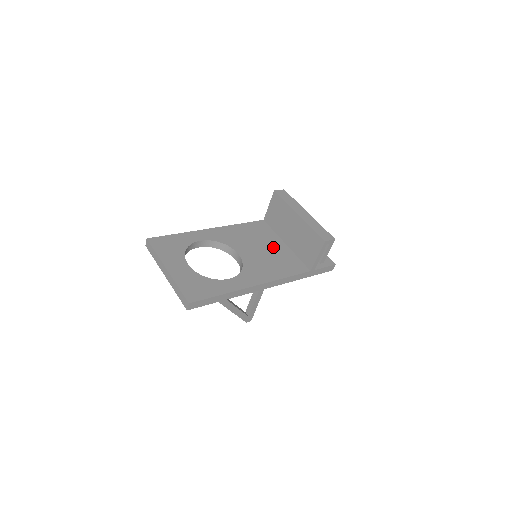
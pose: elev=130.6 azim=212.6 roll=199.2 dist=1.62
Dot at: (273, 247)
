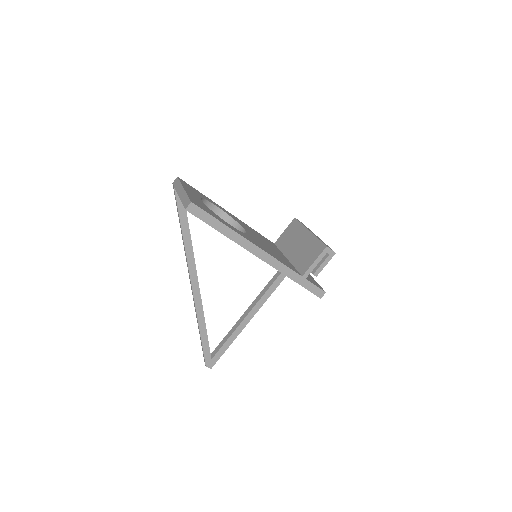
Dot at: (275, 251)
